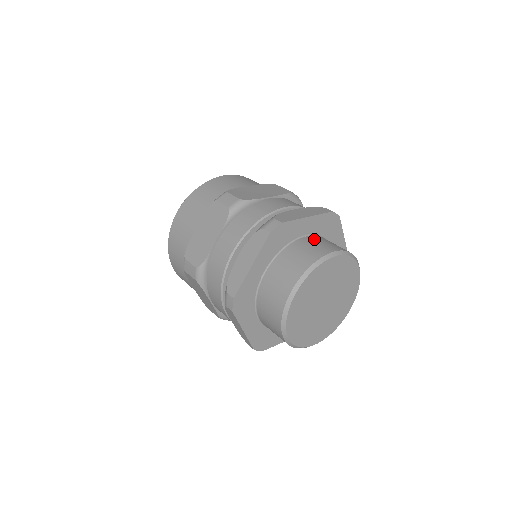
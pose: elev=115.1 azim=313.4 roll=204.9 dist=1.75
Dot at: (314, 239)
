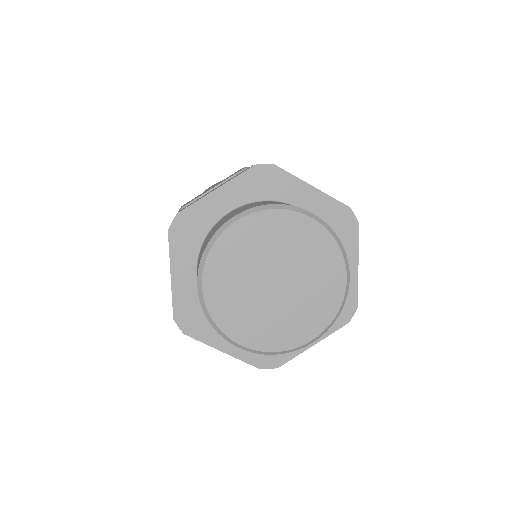
Dot at: occluded
